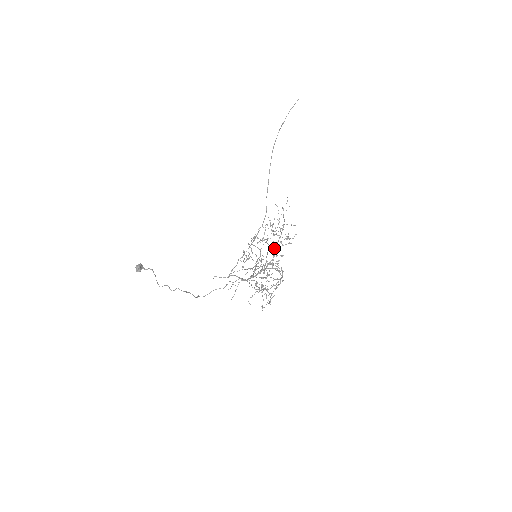
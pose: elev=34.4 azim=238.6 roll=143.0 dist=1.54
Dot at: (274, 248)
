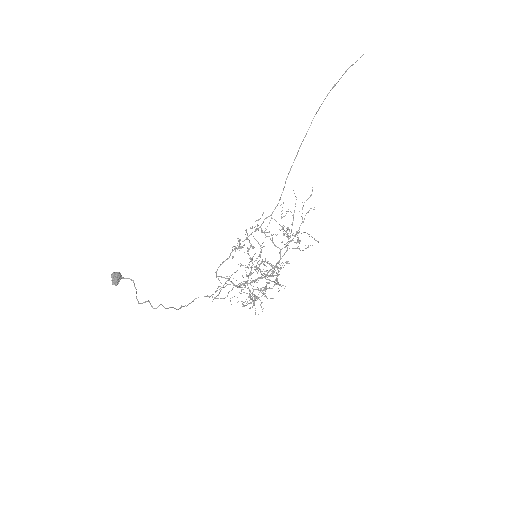
Dot at: (280, 252)
